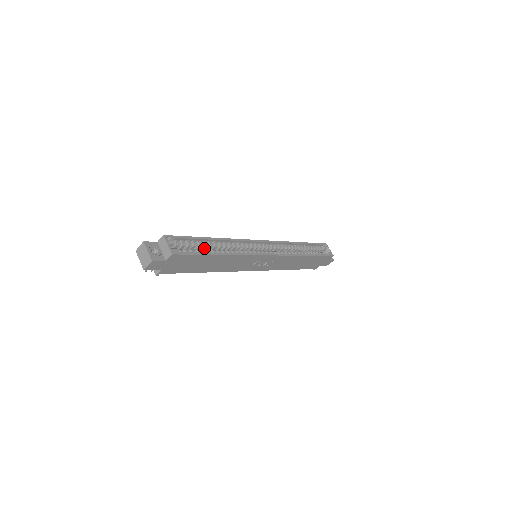
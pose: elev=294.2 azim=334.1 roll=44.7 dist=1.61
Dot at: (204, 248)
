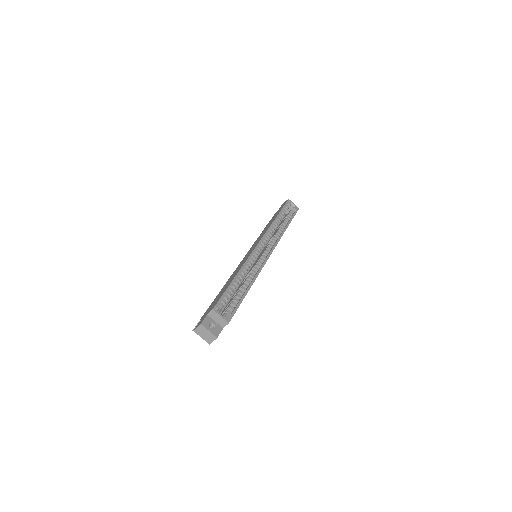
Dot at: occluded
